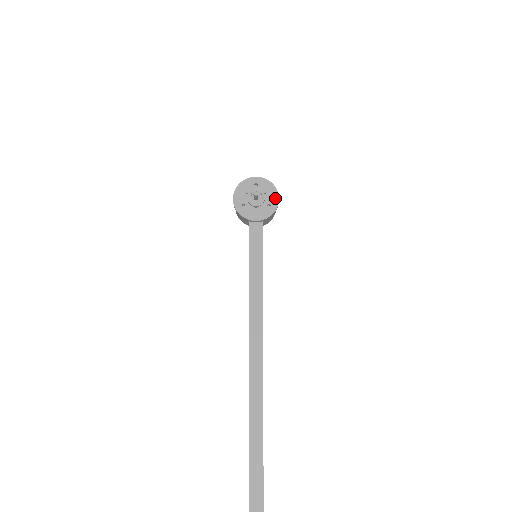
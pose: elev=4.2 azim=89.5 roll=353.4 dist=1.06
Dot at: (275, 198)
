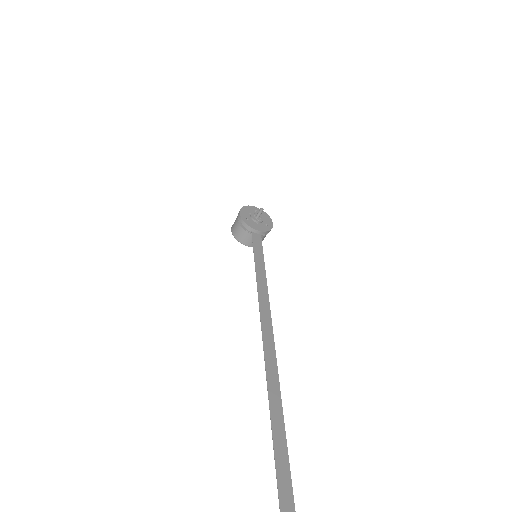
Dot at: (270, 222)
